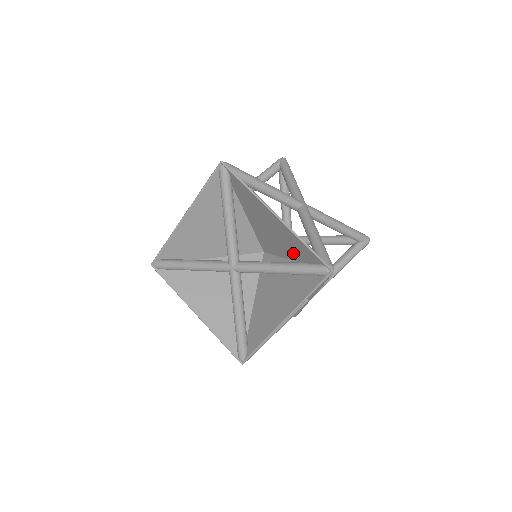
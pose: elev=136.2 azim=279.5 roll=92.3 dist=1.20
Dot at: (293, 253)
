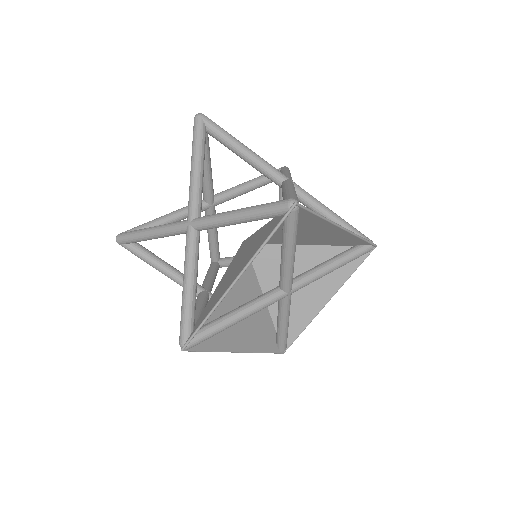
Dot at: (322, 242)
